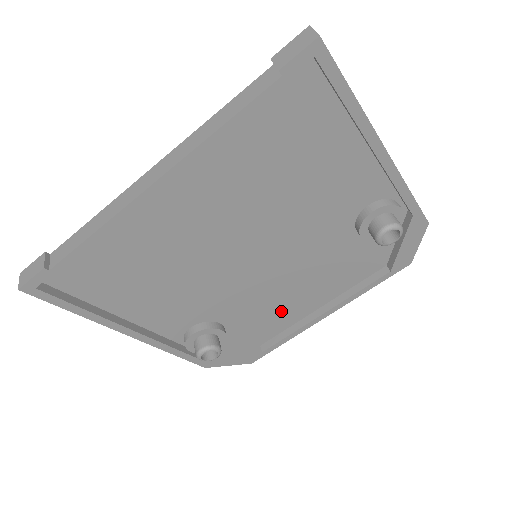
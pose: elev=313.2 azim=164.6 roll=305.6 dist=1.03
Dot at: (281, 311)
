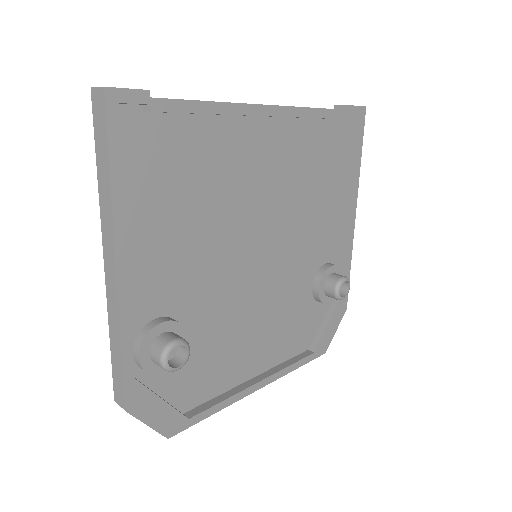
Dot at: (230, 357)
